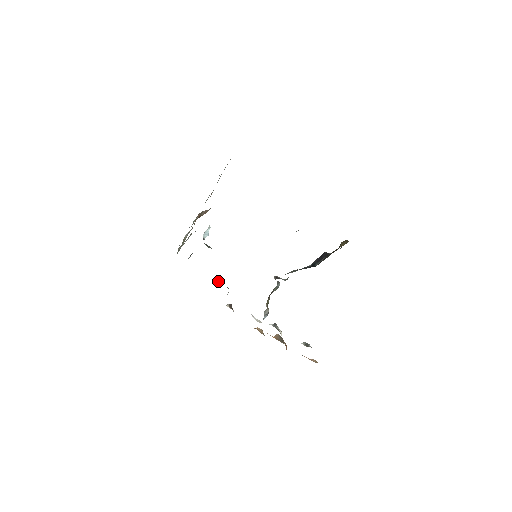
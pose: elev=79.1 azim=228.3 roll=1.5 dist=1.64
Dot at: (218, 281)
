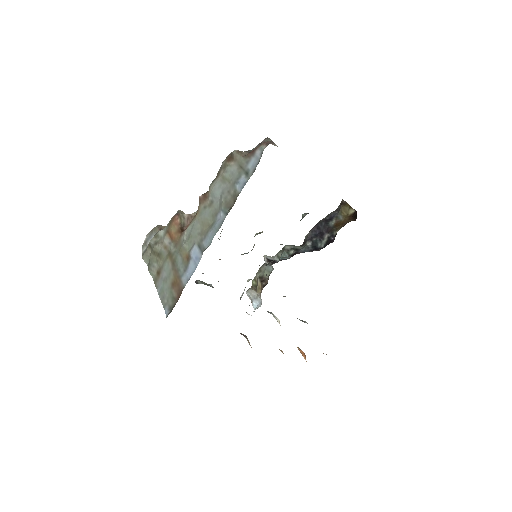
Dot at: (199, 282)
